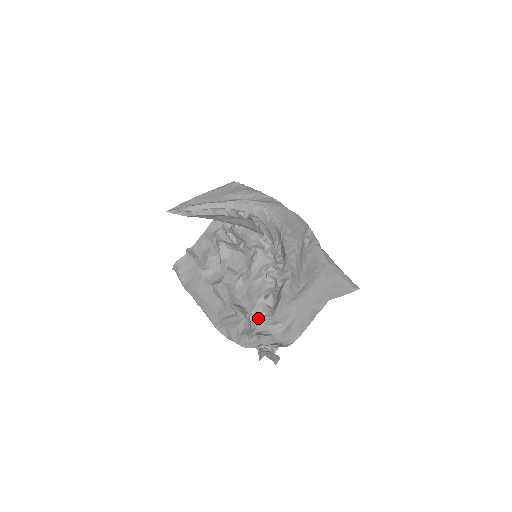
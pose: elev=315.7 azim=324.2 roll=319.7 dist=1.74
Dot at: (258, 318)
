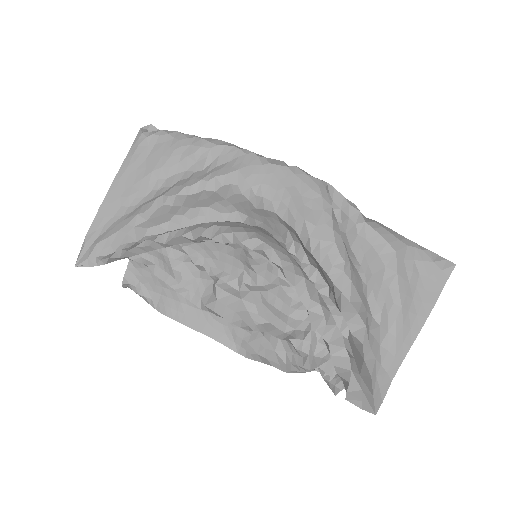
Dot at: (304, 340)
